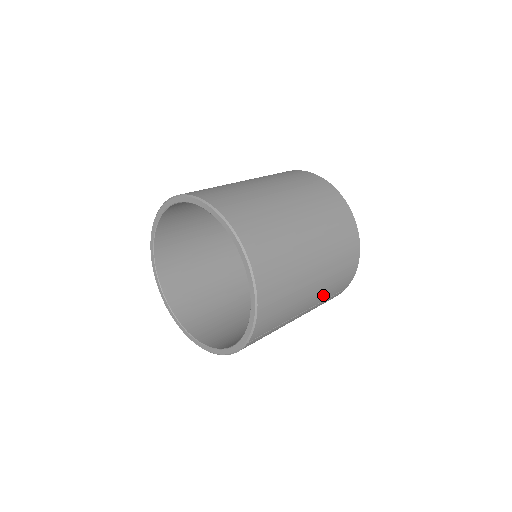
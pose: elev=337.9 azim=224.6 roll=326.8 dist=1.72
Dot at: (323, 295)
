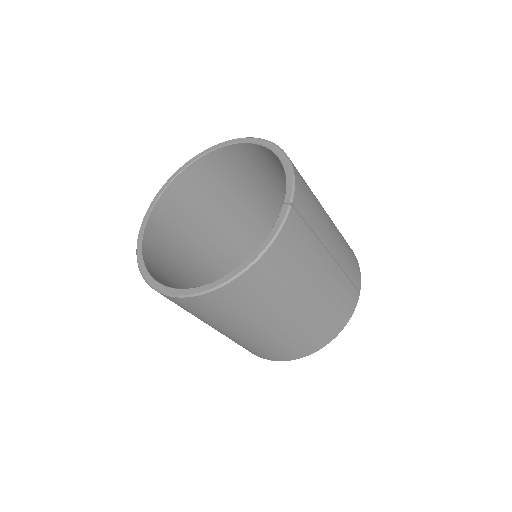
Dot at: (342, 255)
